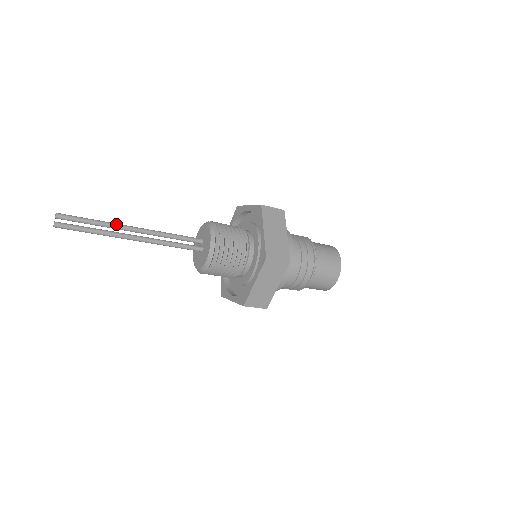
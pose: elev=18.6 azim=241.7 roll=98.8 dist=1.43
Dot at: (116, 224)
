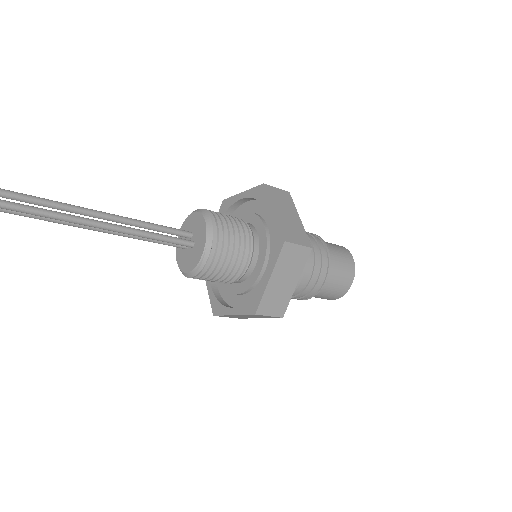
Dot at: (75, 206)
